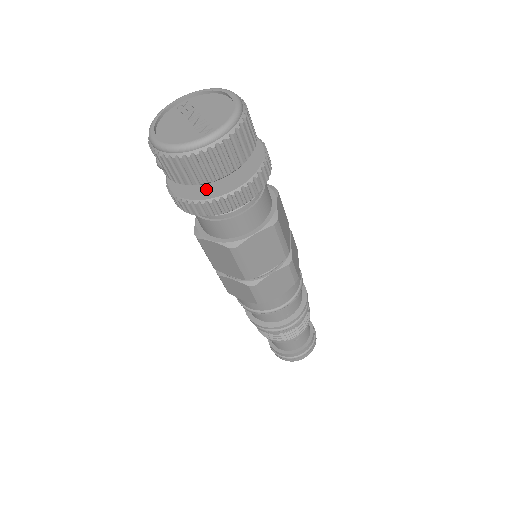
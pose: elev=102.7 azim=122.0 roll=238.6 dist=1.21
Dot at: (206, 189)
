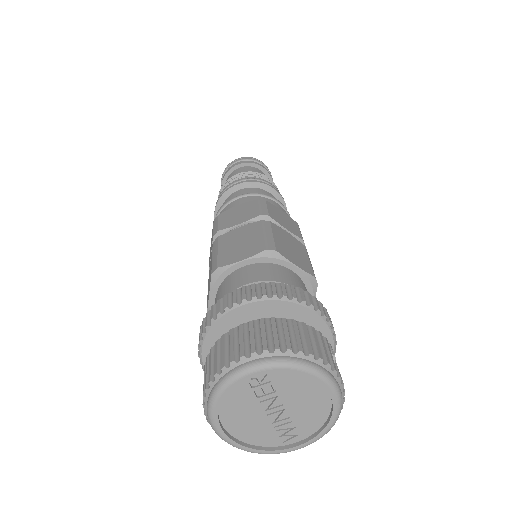
Dot at: occluded
